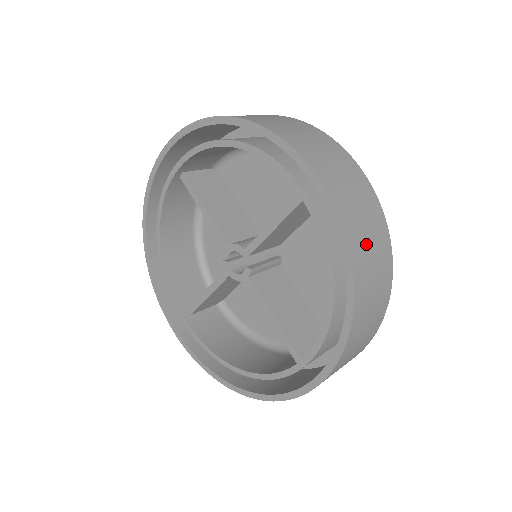
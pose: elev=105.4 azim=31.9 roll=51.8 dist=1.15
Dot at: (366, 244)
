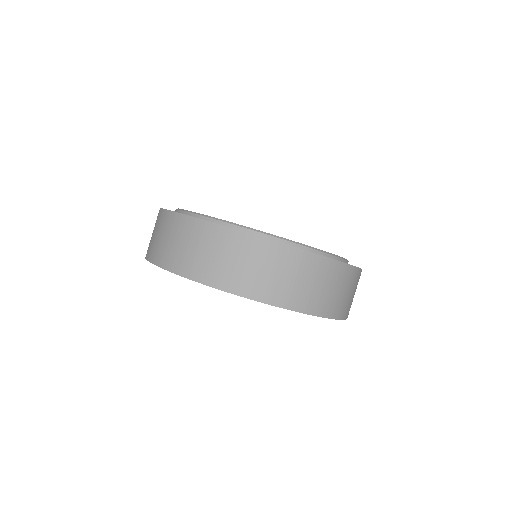
Dot at: (295, 287)
